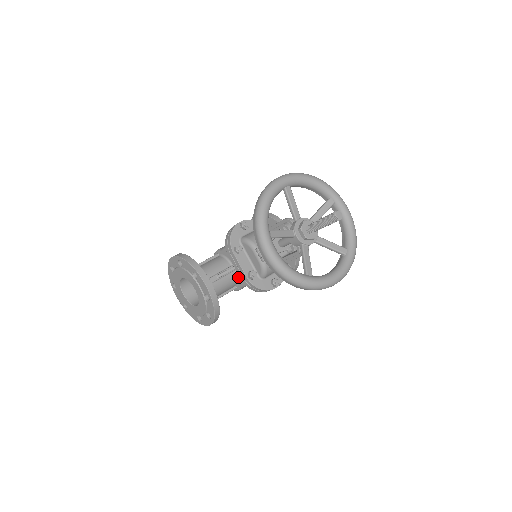
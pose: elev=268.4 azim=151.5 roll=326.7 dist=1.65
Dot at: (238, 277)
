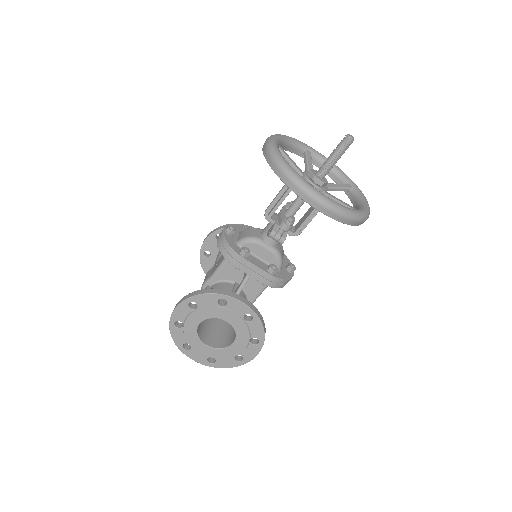
Dot at: (246, 293)
